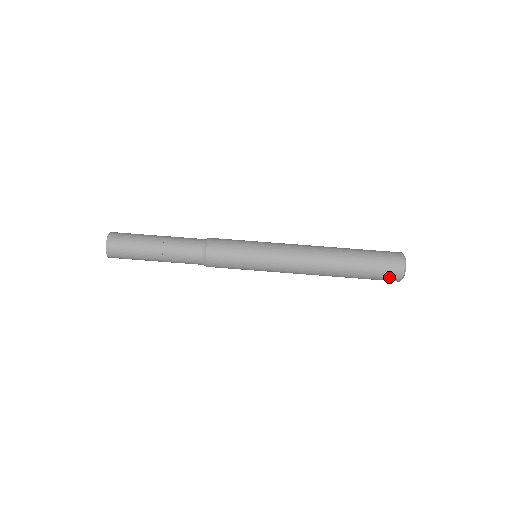
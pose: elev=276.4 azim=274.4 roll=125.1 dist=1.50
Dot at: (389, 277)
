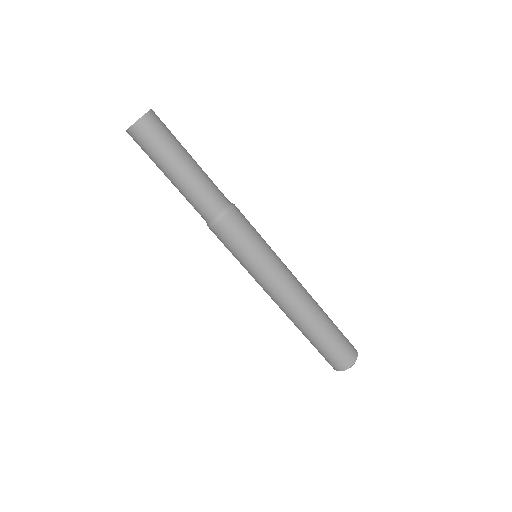
Dot at: occluded
